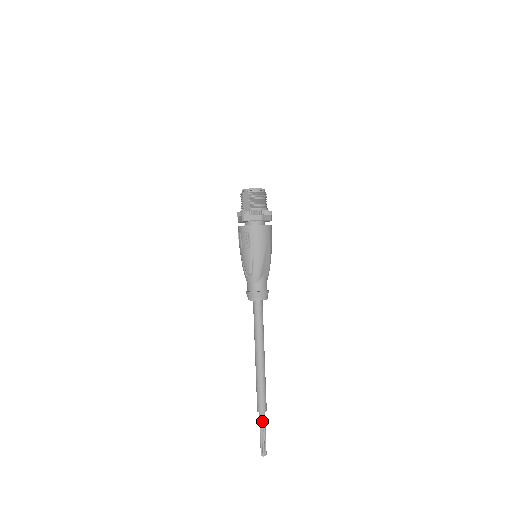
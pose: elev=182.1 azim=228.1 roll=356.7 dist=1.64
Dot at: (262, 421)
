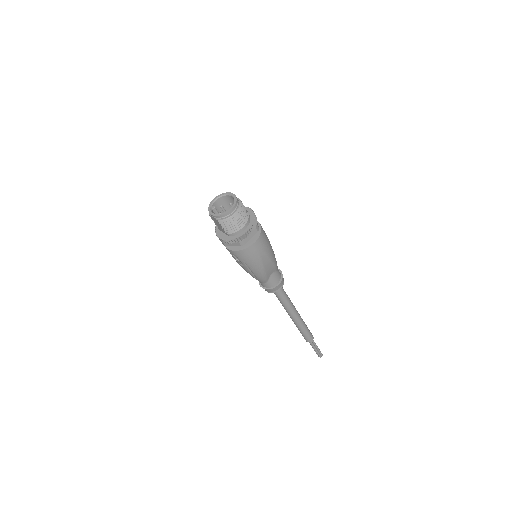
Dot at: occluded
